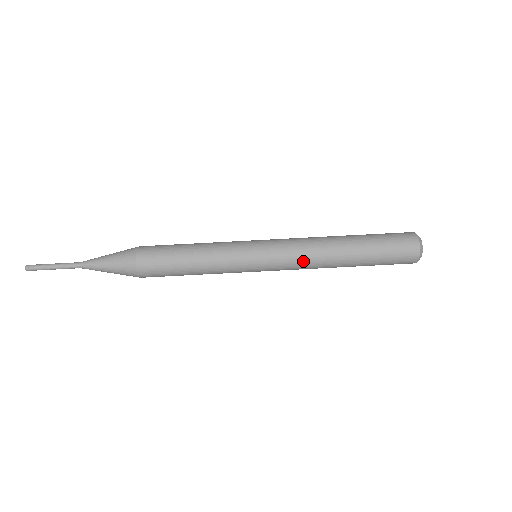
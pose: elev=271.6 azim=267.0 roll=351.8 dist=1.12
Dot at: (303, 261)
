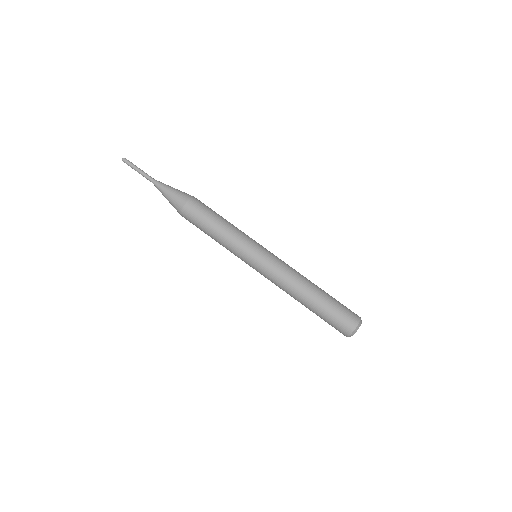
Dot at: (278, 283)
